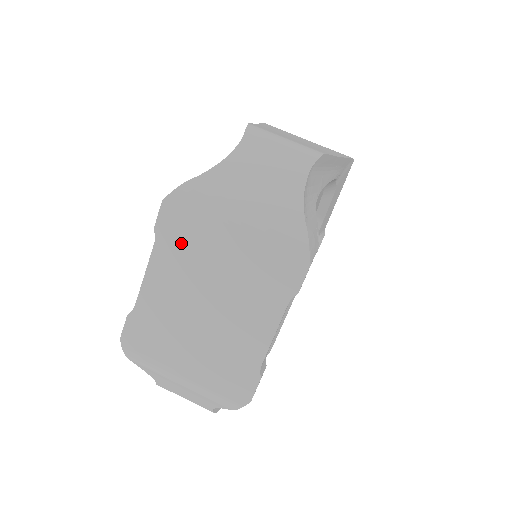
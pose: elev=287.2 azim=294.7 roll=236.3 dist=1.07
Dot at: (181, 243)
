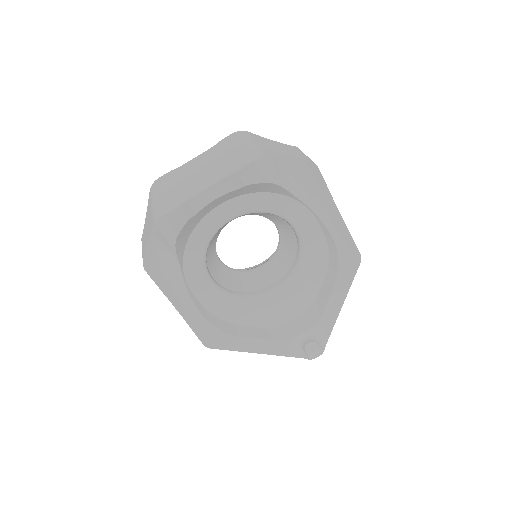
Dot at: (221, 148)
